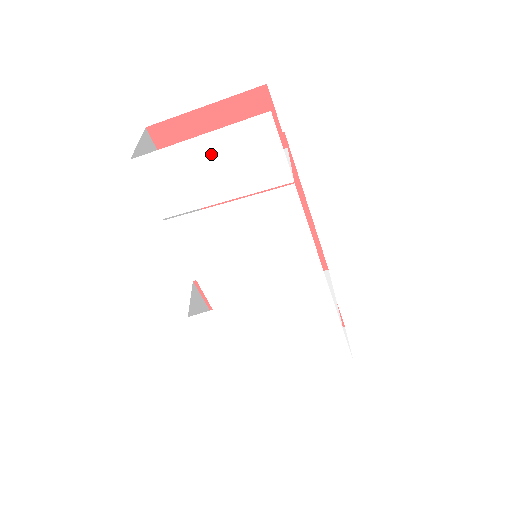
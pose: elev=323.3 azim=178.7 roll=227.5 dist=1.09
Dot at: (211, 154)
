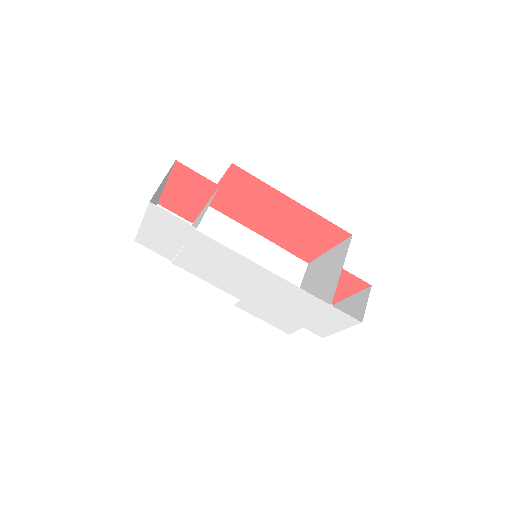
Dot at: (154, 228)
